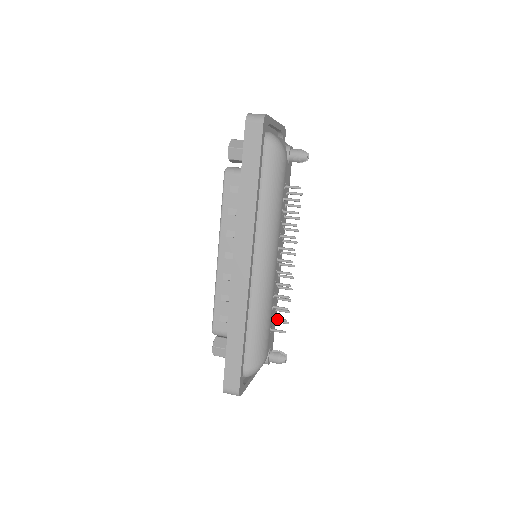
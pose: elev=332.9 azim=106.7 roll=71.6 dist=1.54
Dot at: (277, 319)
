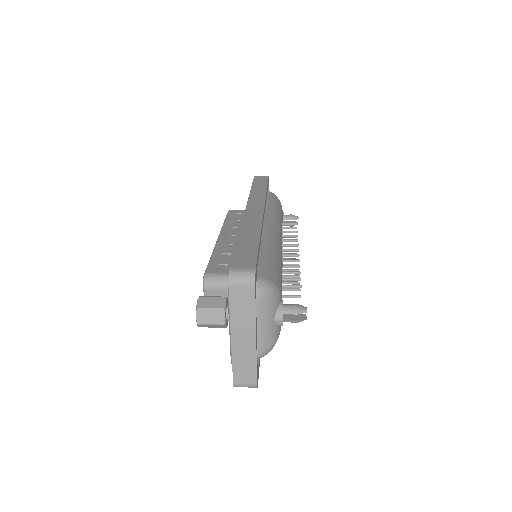
Dot at: (289, 278)
